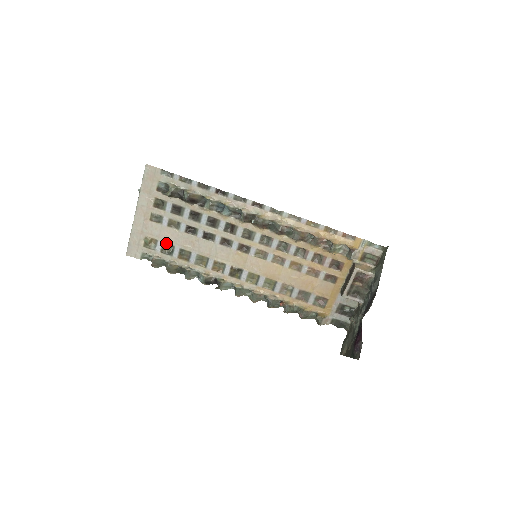
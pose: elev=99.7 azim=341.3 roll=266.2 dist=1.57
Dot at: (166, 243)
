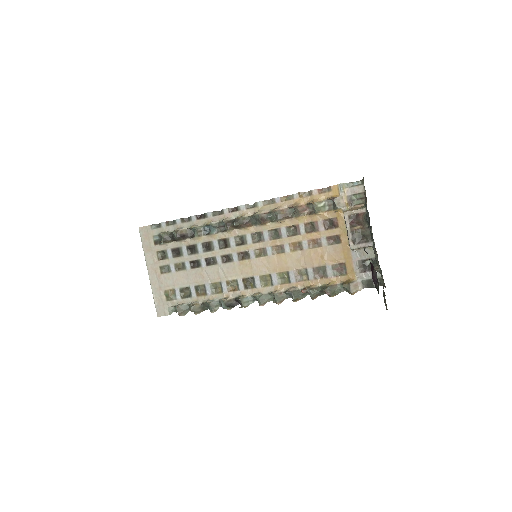
Dot at: (182, 288)
